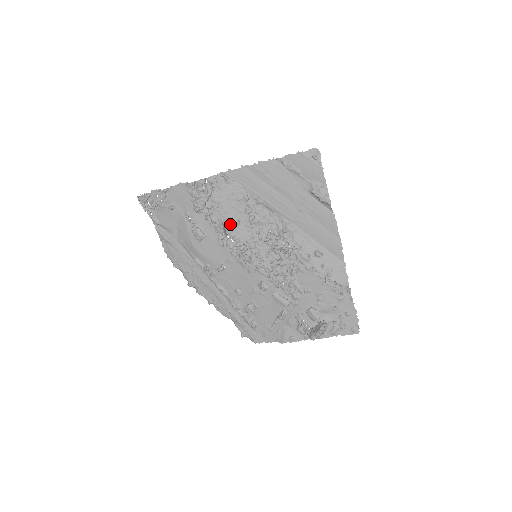
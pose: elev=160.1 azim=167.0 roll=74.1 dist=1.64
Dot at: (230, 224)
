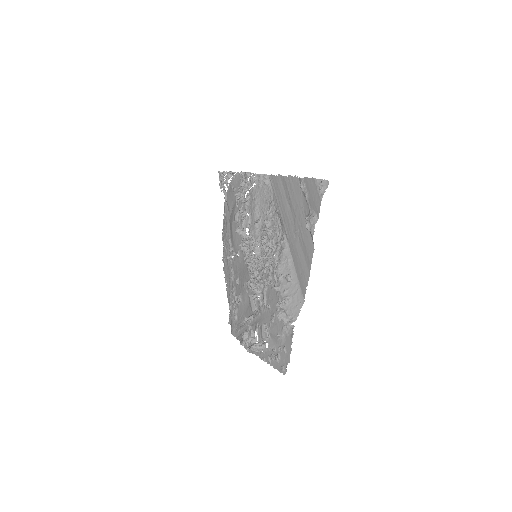
Dot at: (253, 219)
